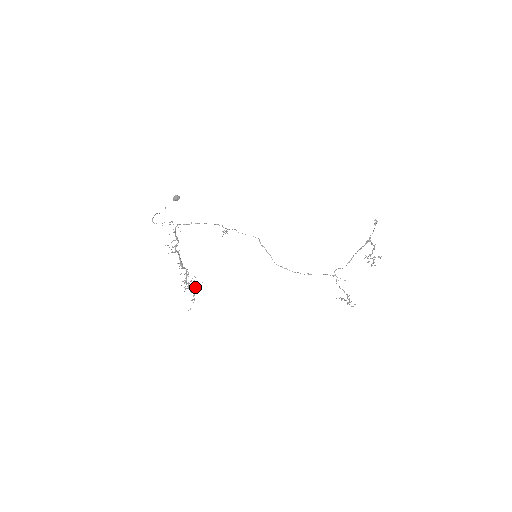
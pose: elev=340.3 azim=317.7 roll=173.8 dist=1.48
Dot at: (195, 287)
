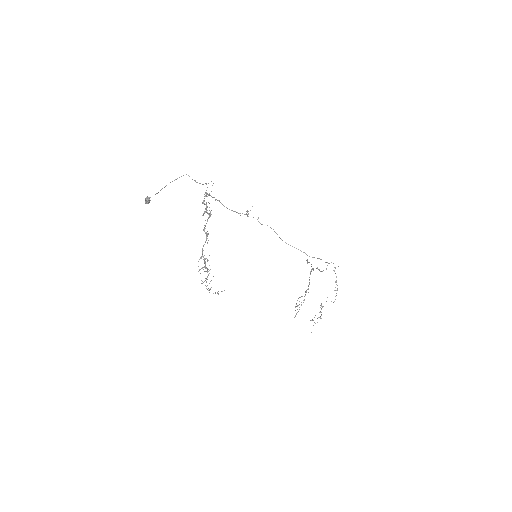
Dot at: occluded
